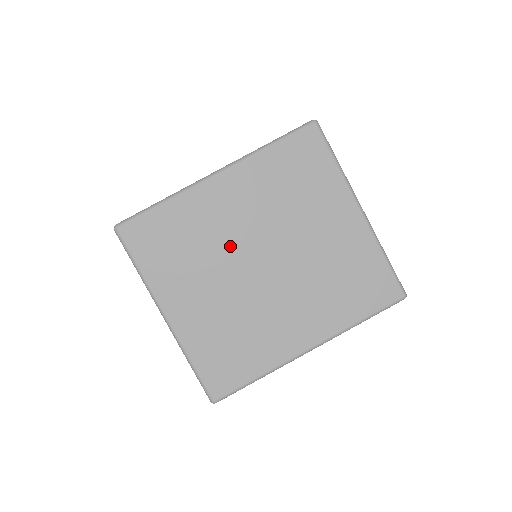
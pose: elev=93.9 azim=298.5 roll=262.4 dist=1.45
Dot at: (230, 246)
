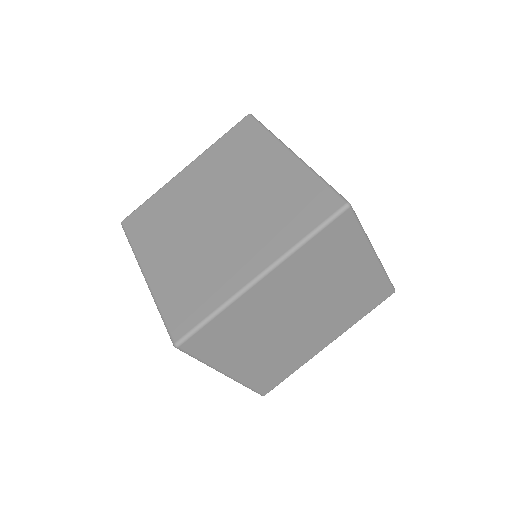
Dot at: (275, 318)
